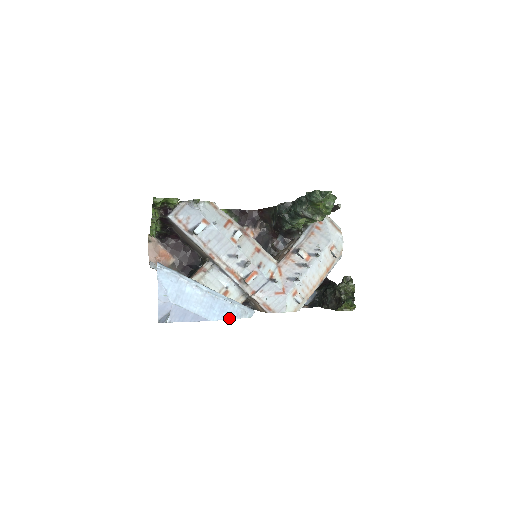
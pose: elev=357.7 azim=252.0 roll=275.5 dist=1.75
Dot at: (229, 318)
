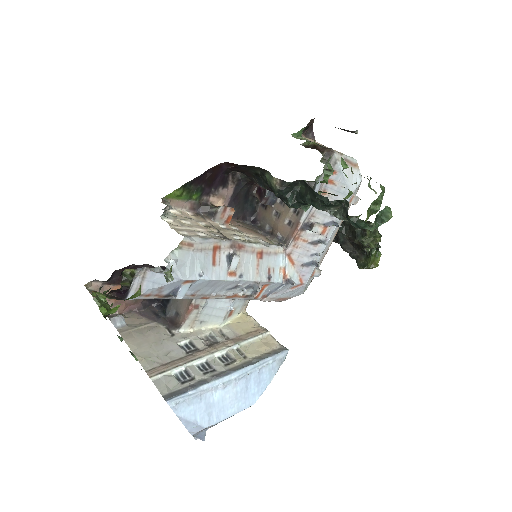
Dot at: (269, 383)
